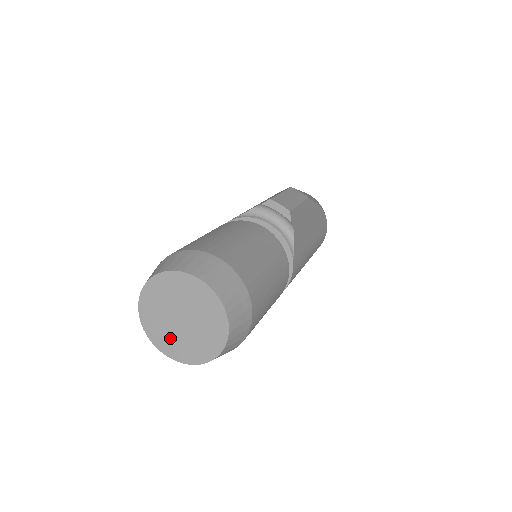
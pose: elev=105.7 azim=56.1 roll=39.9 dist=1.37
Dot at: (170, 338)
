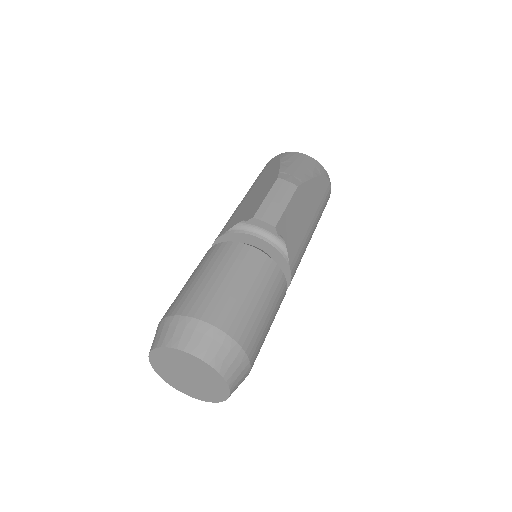
Dot at: (184, 386)
